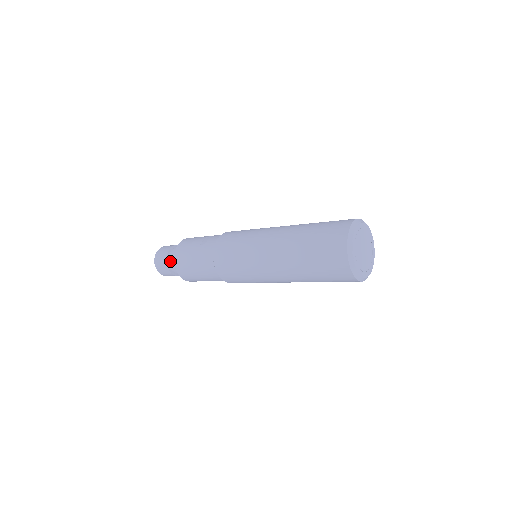
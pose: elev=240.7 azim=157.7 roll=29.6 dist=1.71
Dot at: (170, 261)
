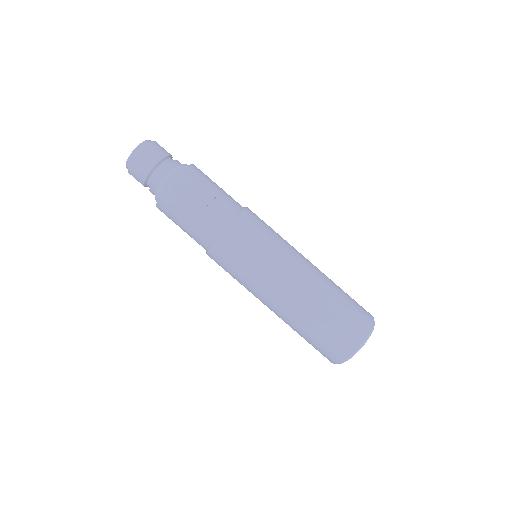
Dot at: (154, 181)
